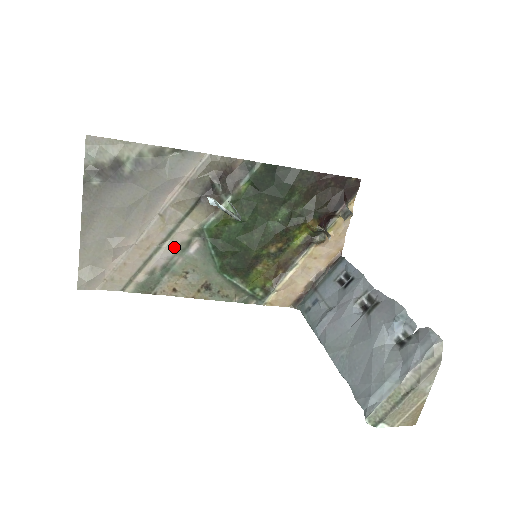
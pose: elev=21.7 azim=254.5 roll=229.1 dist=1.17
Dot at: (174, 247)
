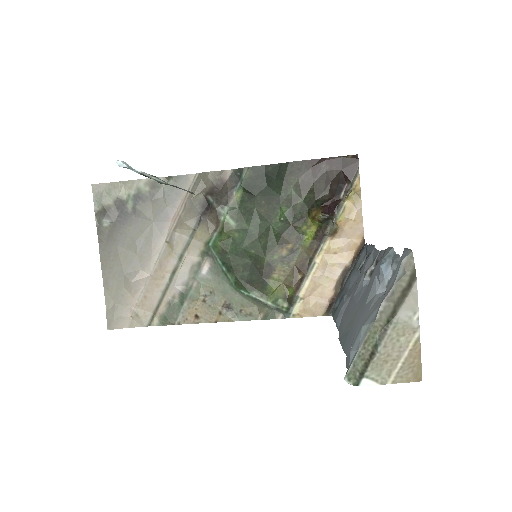
Dot at: (186, 271)
